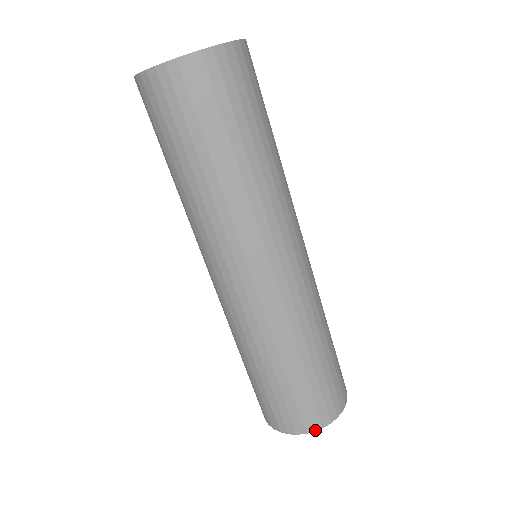
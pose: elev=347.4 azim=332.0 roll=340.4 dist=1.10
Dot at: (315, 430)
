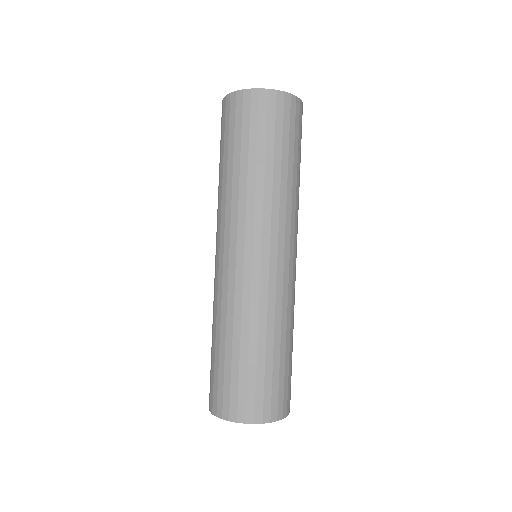
Dot at: (287, 415)
